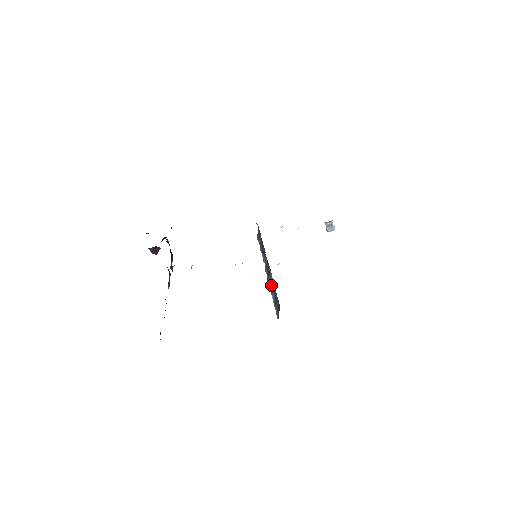
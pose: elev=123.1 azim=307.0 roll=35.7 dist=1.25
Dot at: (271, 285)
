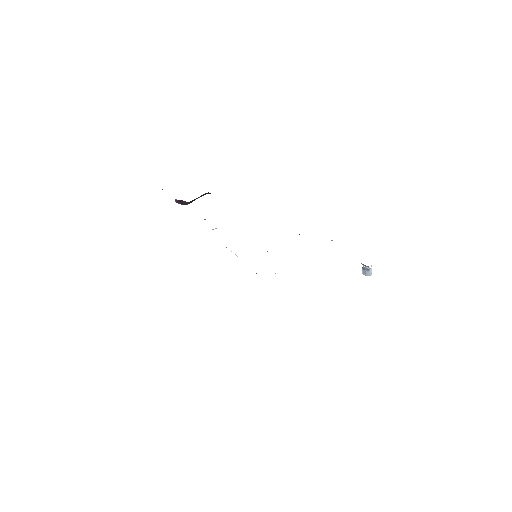
Dot at: occluded
